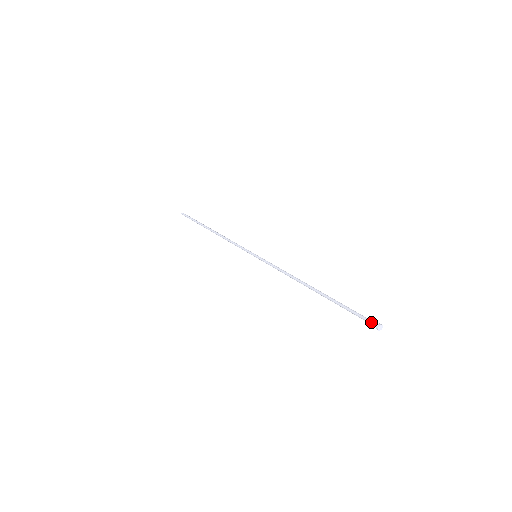
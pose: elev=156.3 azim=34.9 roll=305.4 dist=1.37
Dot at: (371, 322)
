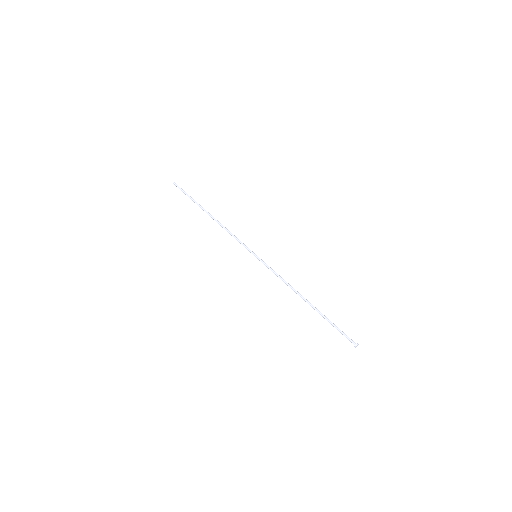
Dot at: (351, 341)
